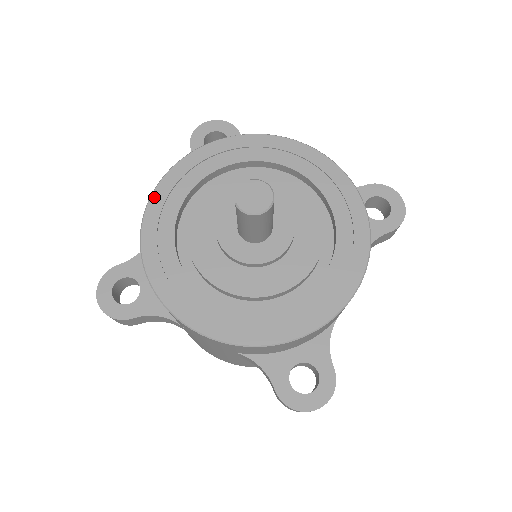
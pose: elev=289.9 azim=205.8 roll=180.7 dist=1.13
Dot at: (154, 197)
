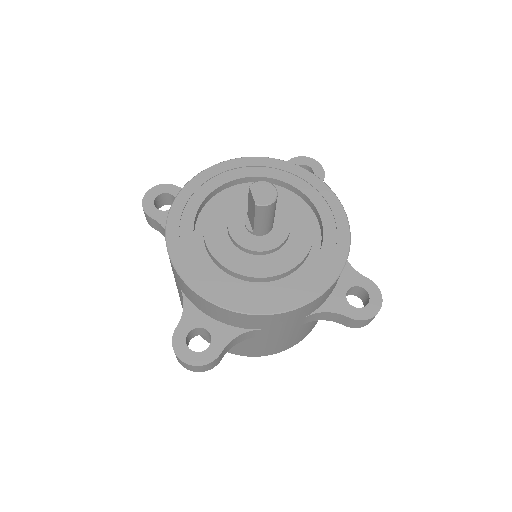
Dot at: (173, 256)
